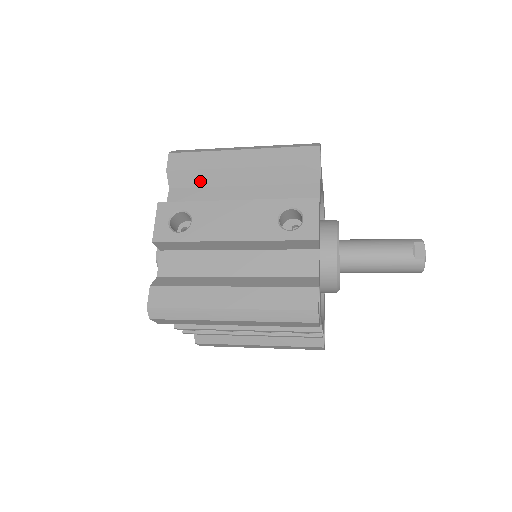
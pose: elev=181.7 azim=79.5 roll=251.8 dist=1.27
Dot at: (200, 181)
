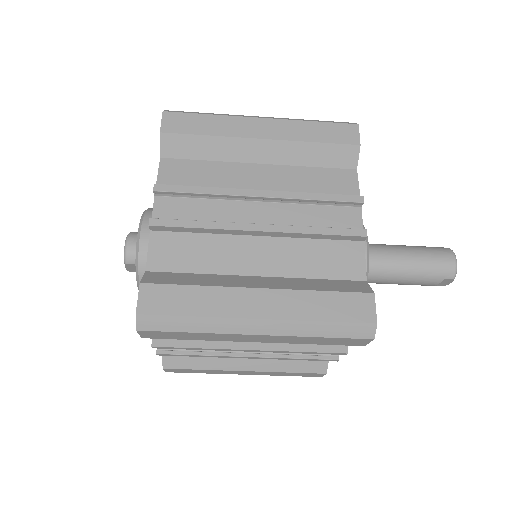
Dot at: occluded
